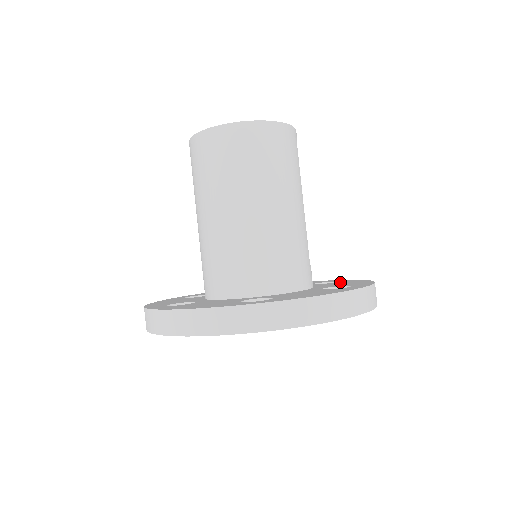
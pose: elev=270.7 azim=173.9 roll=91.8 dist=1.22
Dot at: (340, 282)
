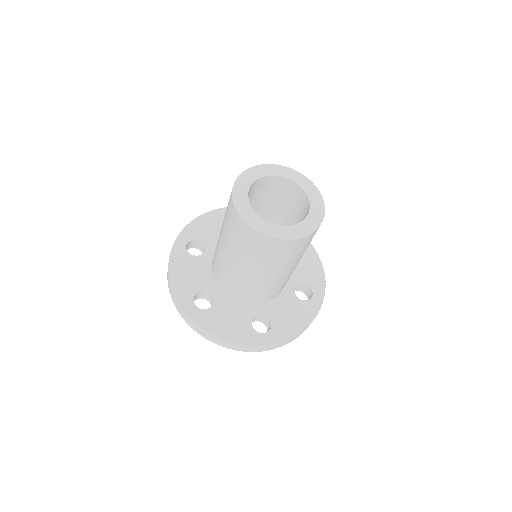
Dot at: occluded
